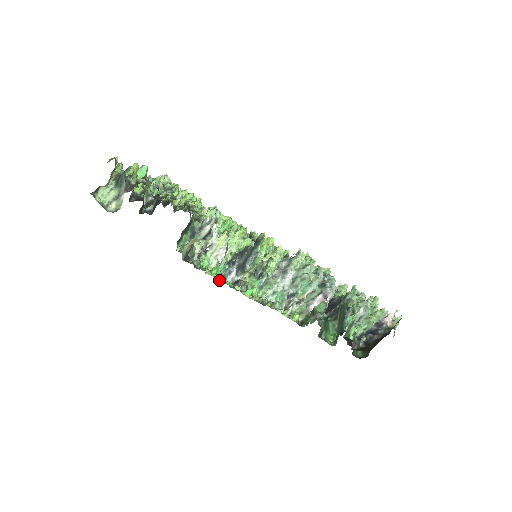
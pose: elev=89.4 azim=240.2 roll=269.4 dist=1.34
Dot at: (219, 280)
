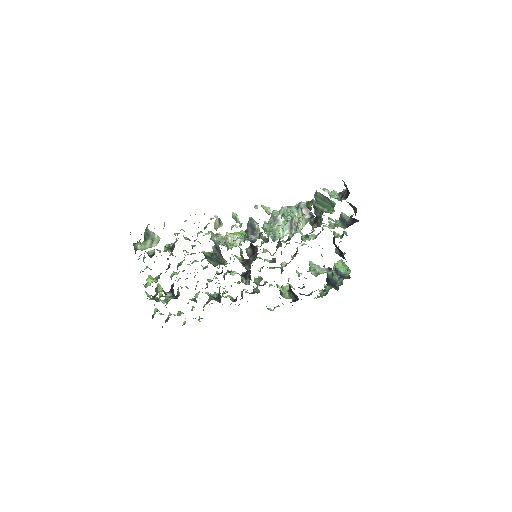
Dot at: (249, 223)
